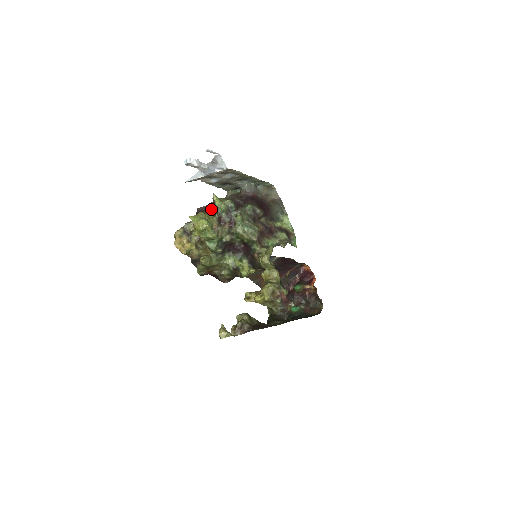
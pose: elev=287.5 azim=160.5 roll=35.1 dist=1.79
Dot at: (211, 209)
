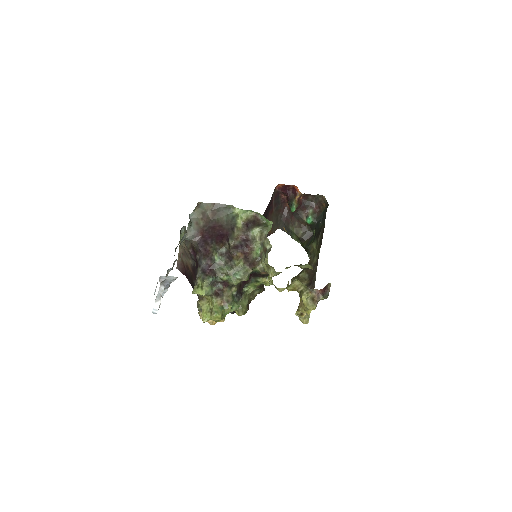
Dot at: occluded
